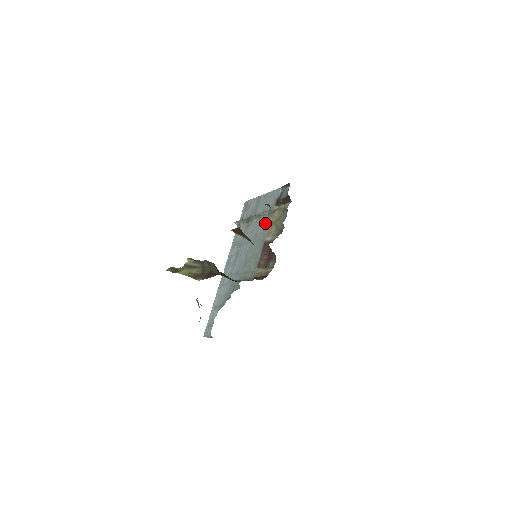
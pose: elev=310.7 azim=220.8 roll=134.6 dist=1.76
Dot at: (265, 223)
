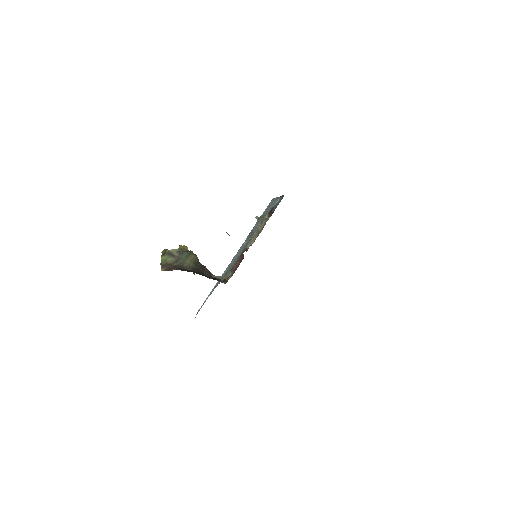
Dot at: occluded
